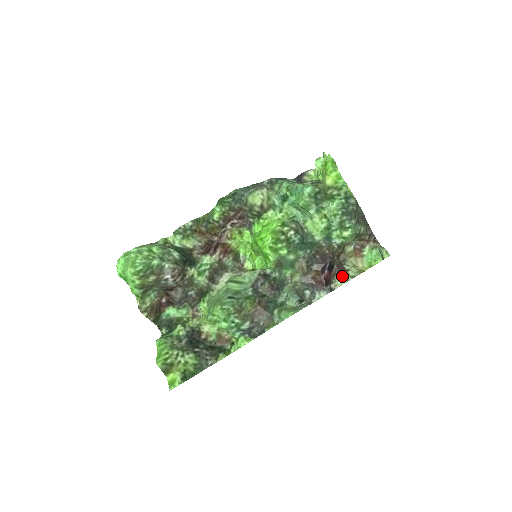
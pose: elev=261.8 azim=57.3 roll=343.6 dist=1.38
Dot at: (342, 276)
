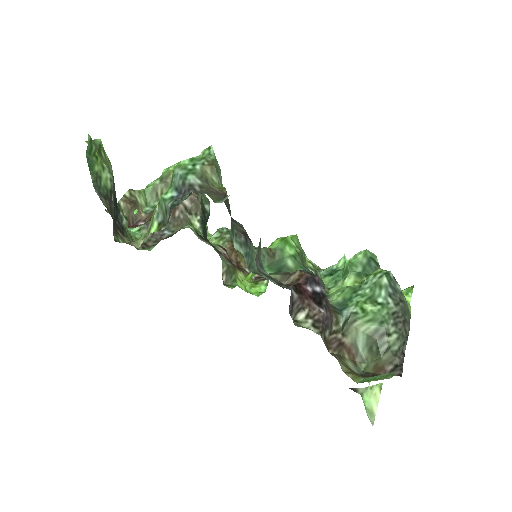
Dot at: (317, 333)
